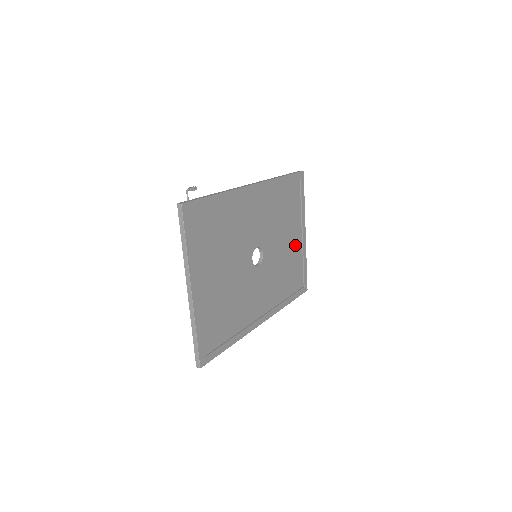
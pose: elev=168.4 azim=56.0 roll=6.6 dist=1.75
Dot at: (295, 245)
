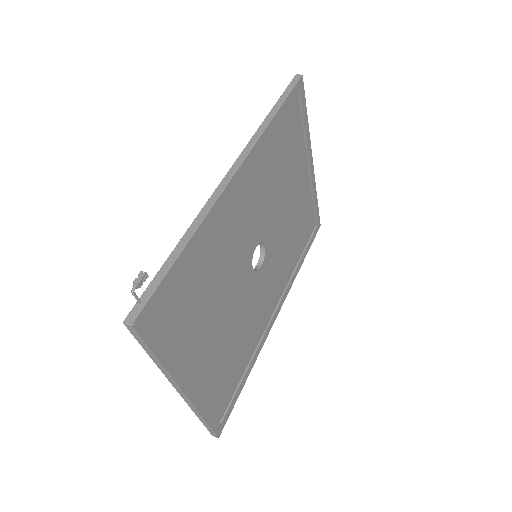
Dot at: (301, 190)
